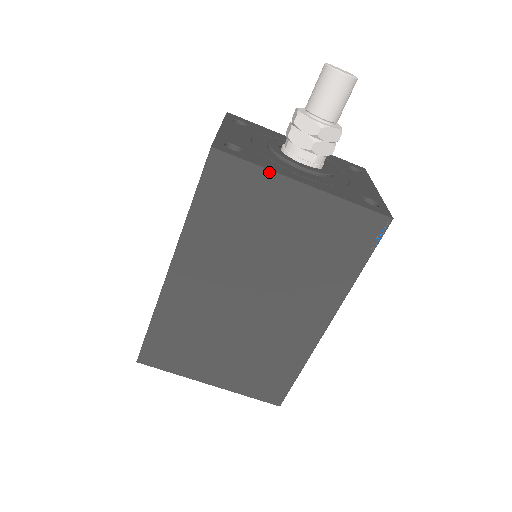
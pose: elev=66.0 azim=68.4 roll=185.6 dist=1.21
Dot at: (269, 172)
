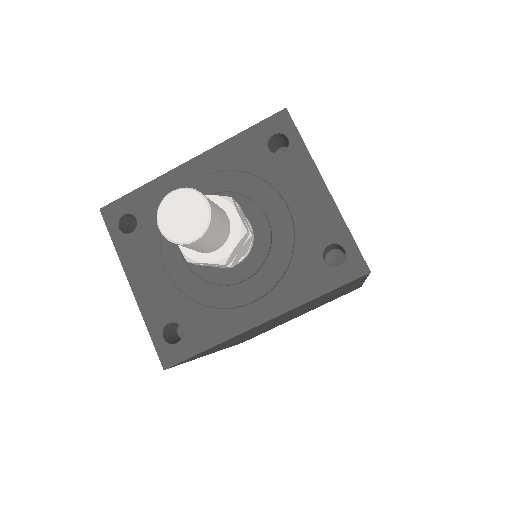
Dot at: (225, 341)
